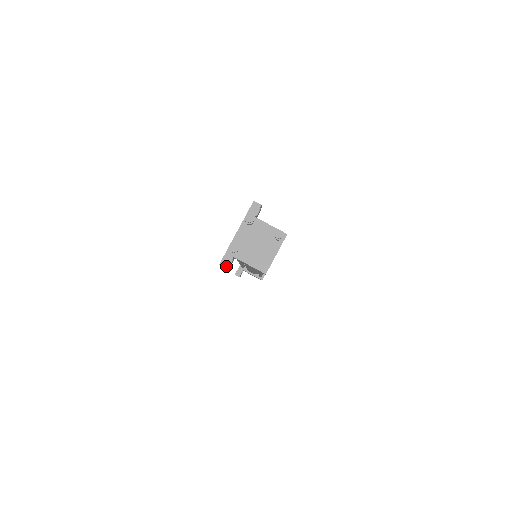
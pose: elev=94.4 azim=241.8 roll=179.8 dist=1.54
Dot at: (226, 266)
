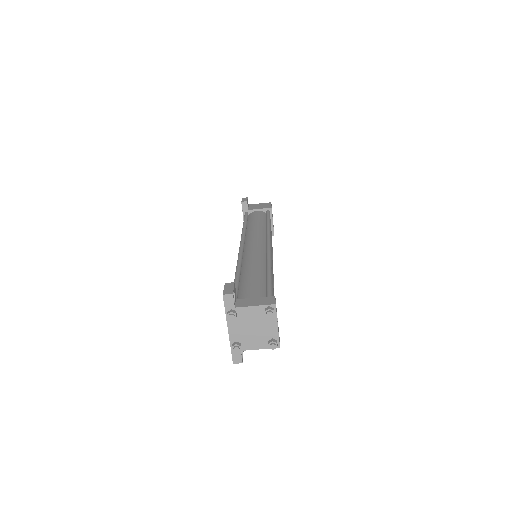
Dot at: (240, 361)
